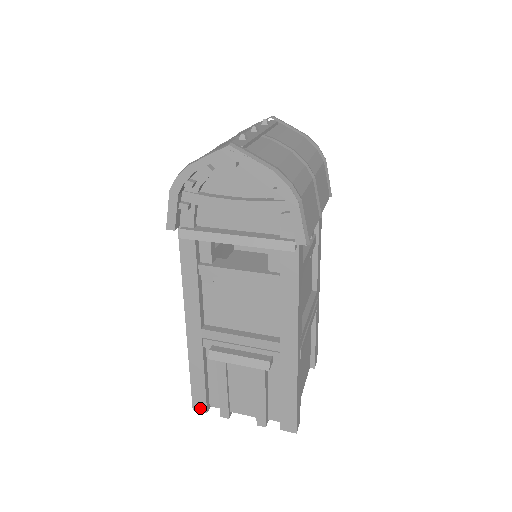
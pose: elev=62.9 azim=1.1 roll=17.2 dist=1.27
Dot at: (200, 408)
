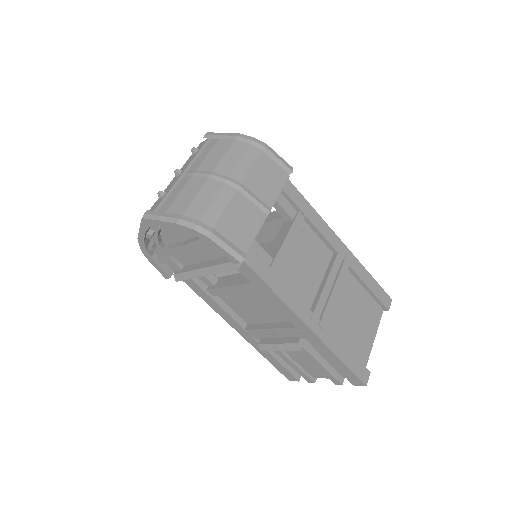
Dot at: (292, 379)
